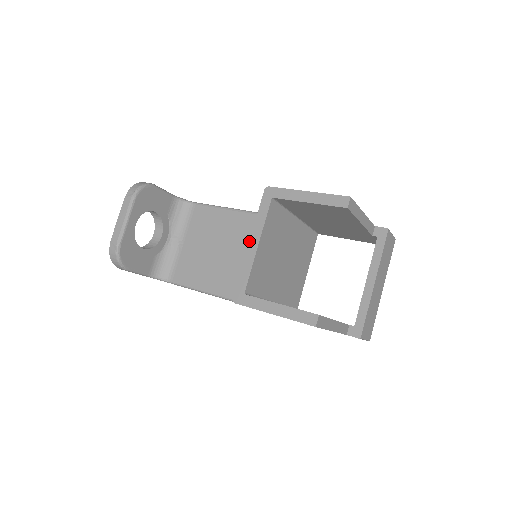
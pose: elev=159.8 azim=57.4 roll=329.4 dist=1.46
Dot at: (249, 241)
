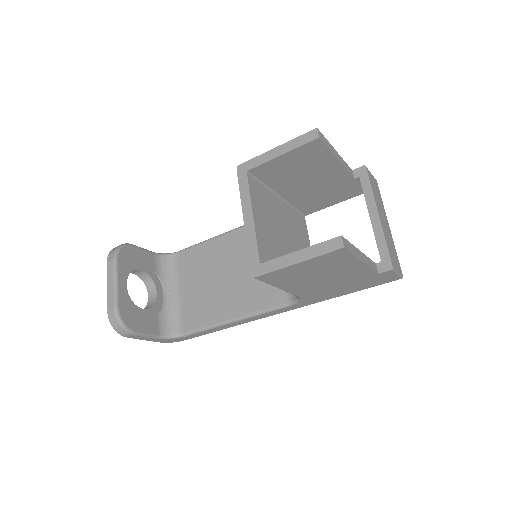
Dot at: (243, 217)
